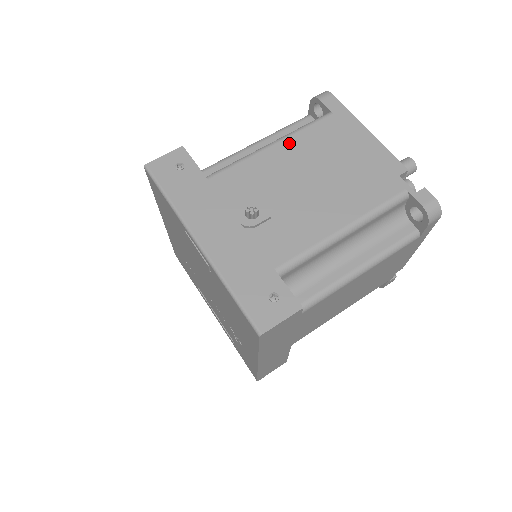
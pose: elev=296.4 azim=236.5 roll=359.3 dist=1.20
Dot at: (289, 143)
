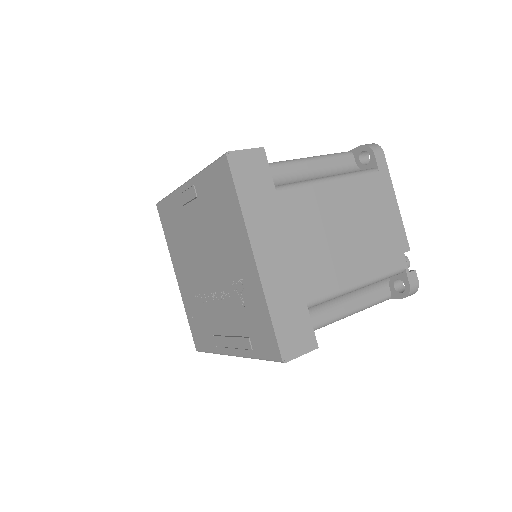
Dot at: occluded
